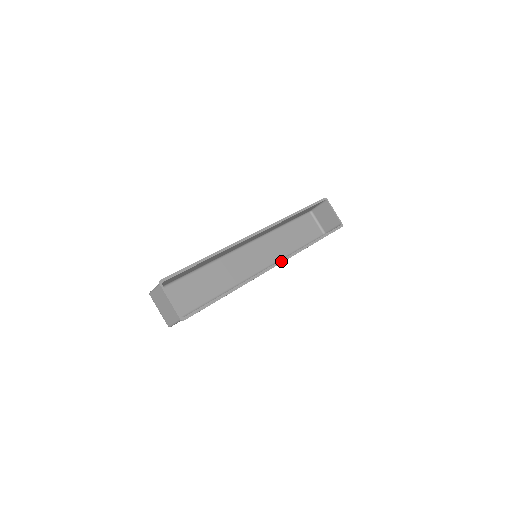
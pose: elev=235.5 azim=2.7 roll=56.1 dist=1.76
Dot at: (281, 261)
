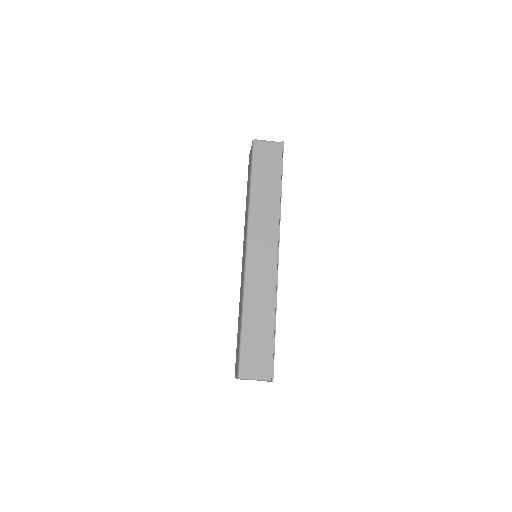
Dot at: occluded
